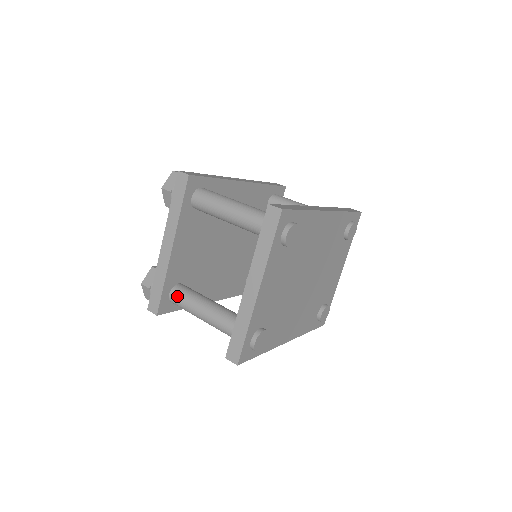
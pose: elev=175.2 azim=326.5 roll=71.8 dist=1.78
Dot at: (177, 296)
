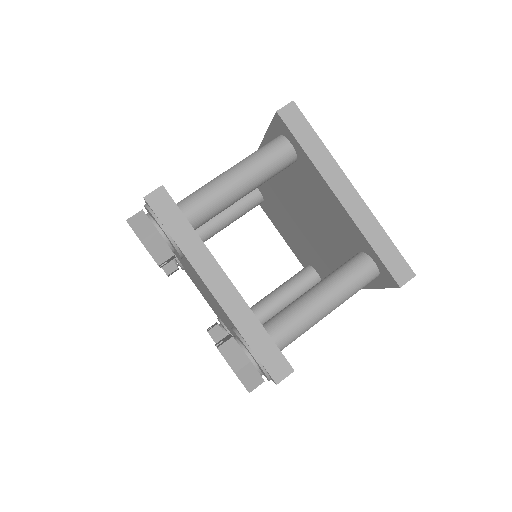
Dot at: (282, 328)
